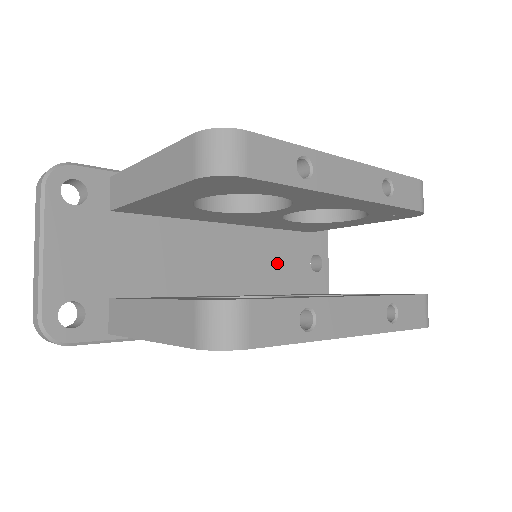
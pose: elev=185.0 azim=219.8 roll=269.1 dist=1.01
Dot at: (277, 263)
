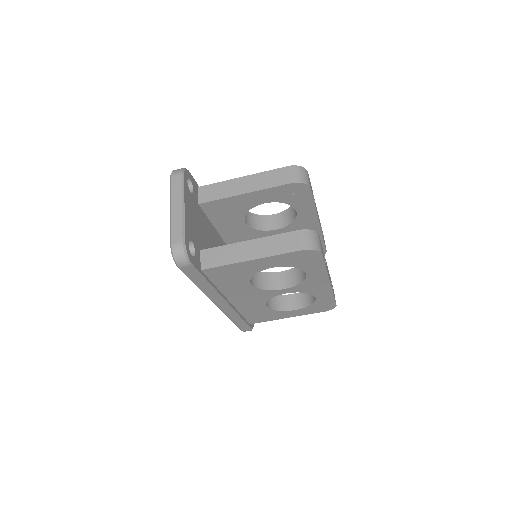
Dot at: occluded
